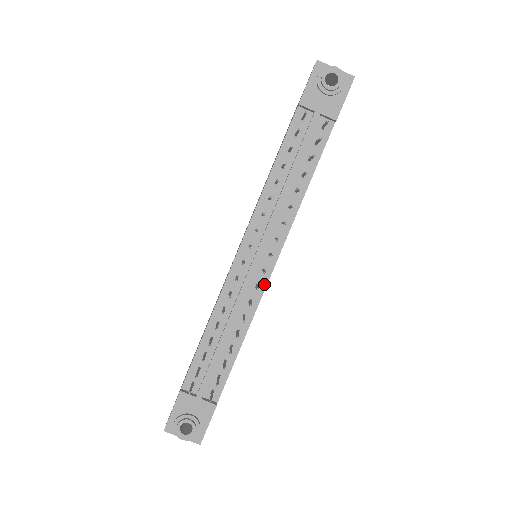
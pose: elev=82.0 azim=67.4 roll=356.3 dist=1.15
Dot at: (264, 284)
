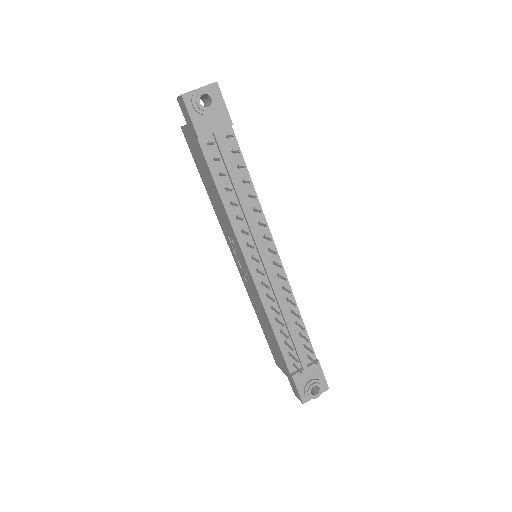
Dot at: (282, 270)
